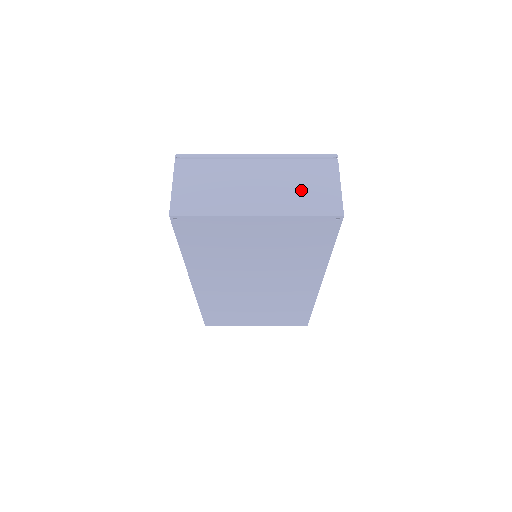
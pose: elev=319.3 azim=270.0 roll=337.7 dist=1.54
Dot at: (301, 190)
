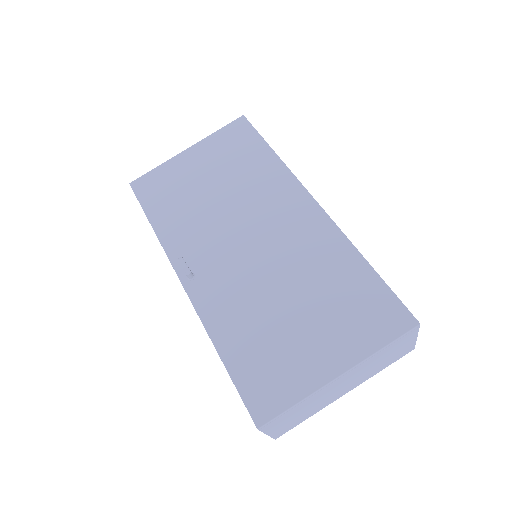
Dot at: (382, 363)
